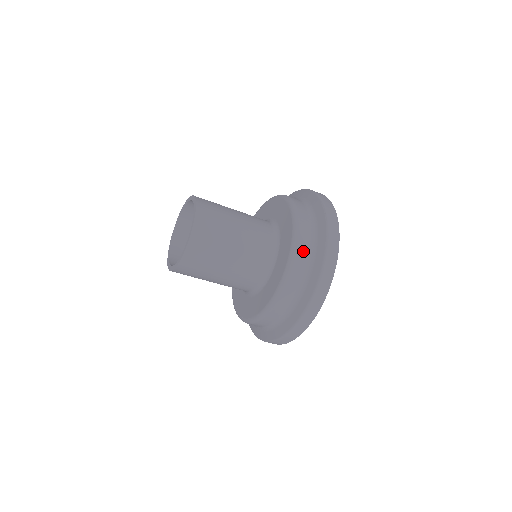
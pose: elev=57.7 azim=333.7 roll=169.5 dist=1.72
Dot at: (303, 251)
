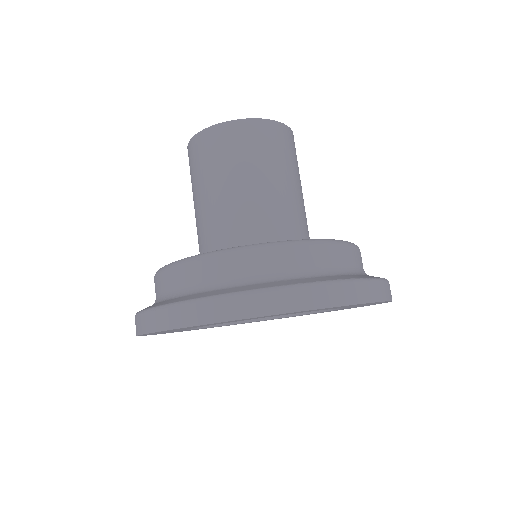
Dot at: (332, 256)
